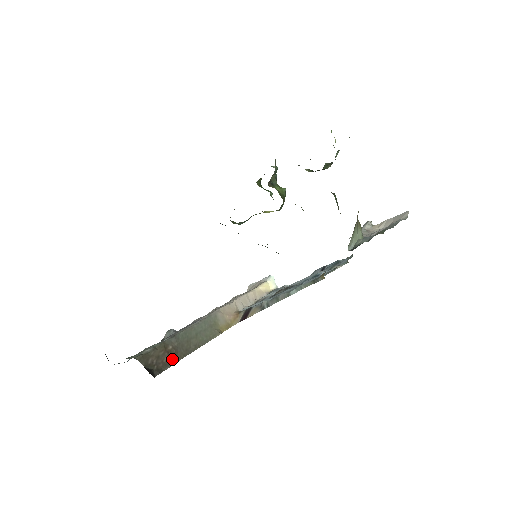
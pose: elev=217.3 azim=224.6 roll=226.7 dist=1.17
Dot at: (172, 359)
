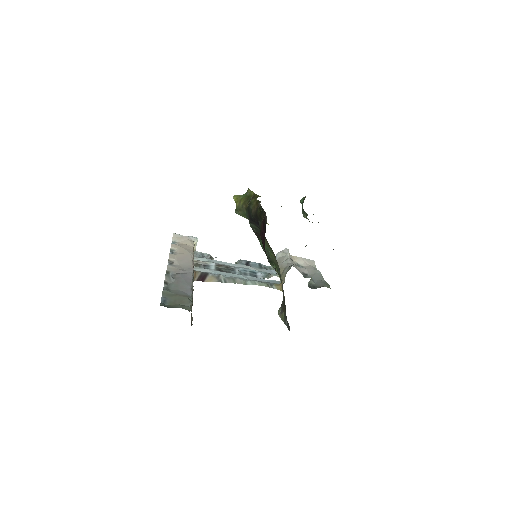
Dot at: occluded
